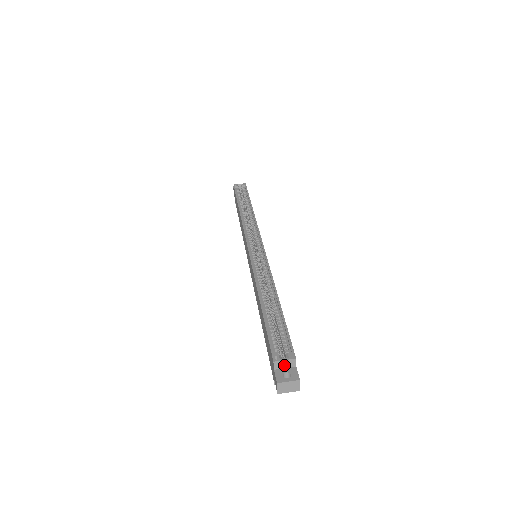
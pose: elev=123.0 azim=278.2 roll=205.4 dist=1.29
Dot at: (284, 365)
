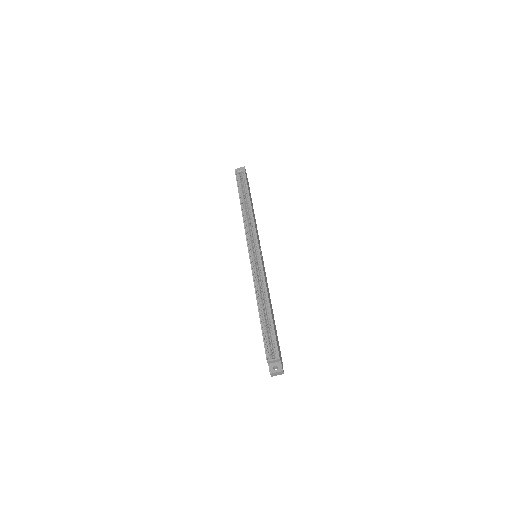
Dot at: (274, 362)
